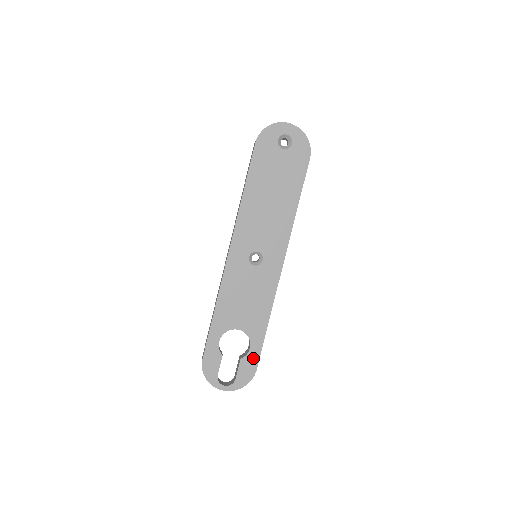
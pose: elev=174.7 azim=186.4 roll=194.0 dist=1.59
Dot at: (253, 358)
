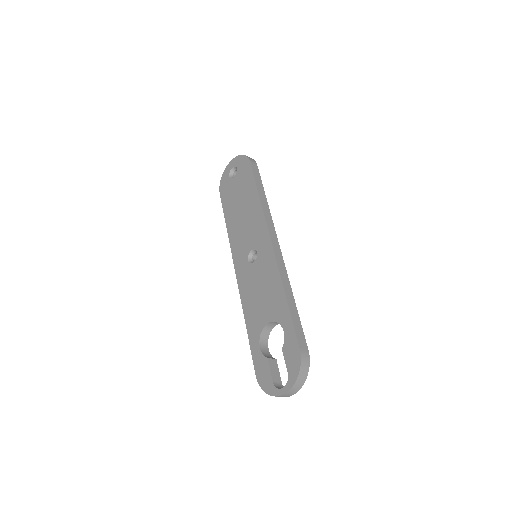
Dot at: (291, 339)
